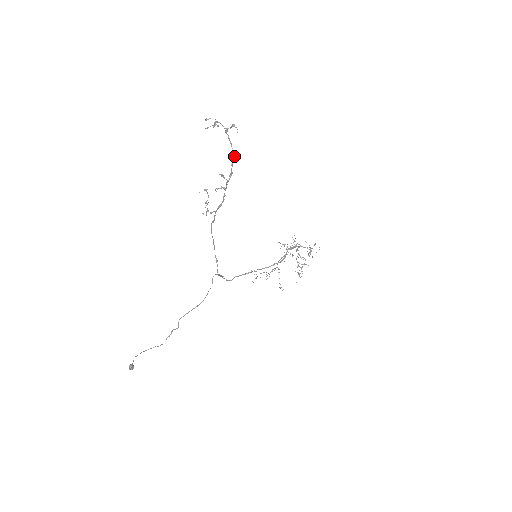
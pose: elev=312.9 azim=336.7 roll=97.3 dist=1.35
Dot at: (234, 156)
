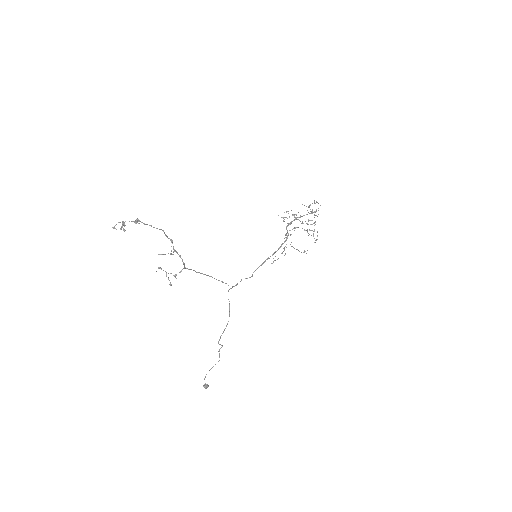
Dot at: (162, 230)
